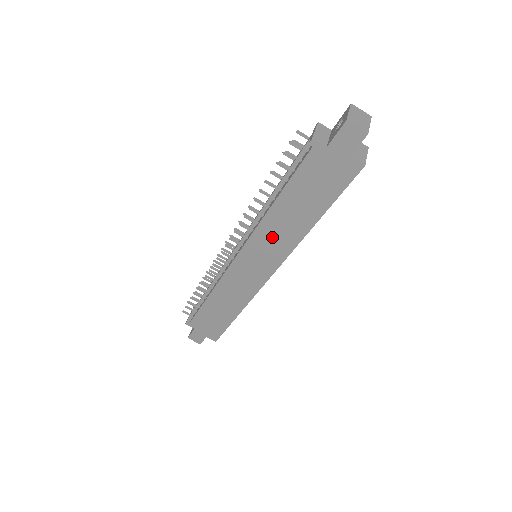
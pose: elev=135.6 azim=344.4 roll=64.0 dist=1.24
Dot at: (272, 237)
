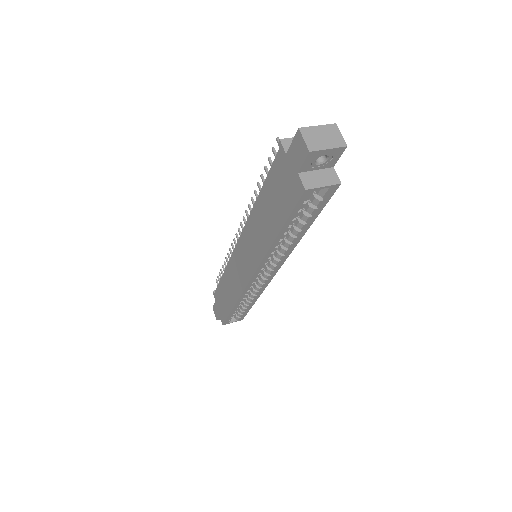
Dot at: (254, 236)
